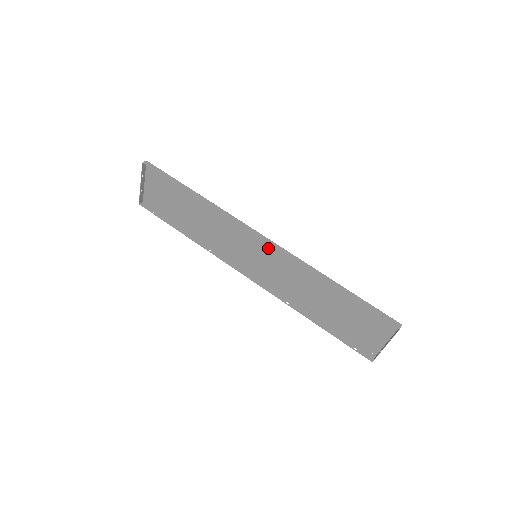
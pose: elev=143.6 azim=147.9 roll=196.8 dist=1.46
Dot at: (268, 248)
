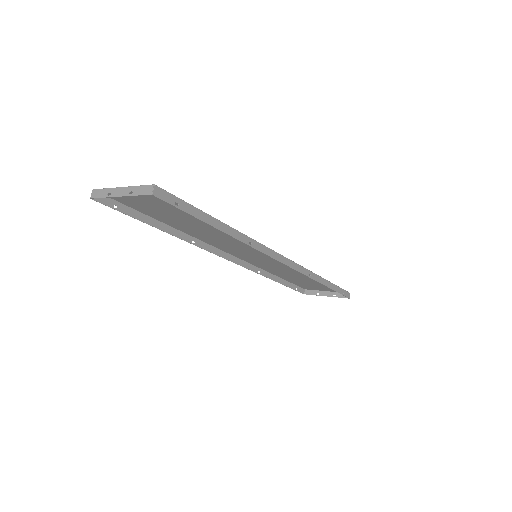
Dot at: occluded
